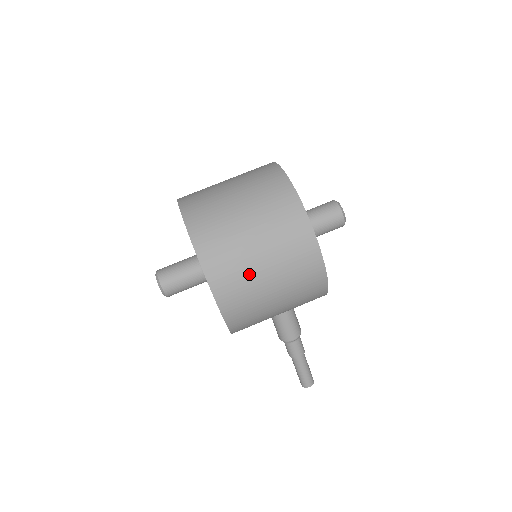
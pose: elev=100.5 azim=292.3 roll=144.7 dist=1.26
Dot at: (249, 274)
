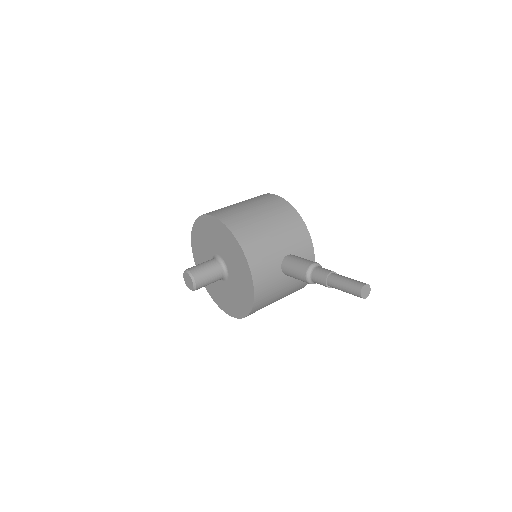
Dot at: occluded
